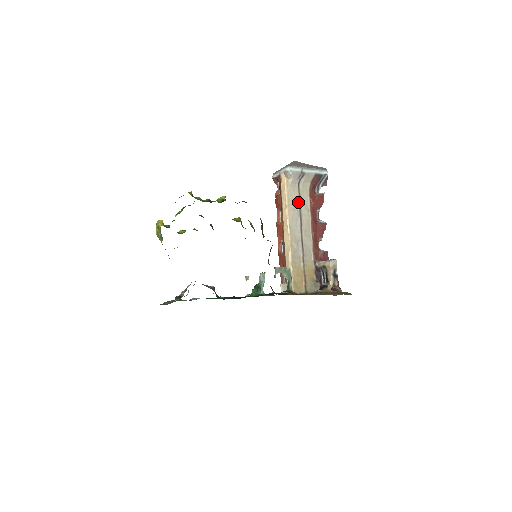
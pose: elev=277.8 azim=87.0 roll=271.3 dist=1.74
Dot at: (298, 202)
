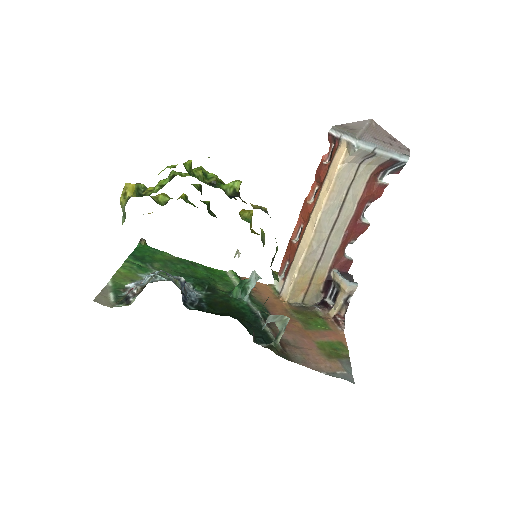
Dot at: (347, 189)
